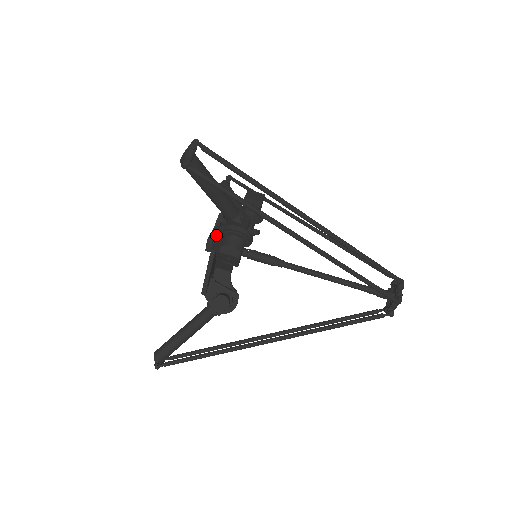
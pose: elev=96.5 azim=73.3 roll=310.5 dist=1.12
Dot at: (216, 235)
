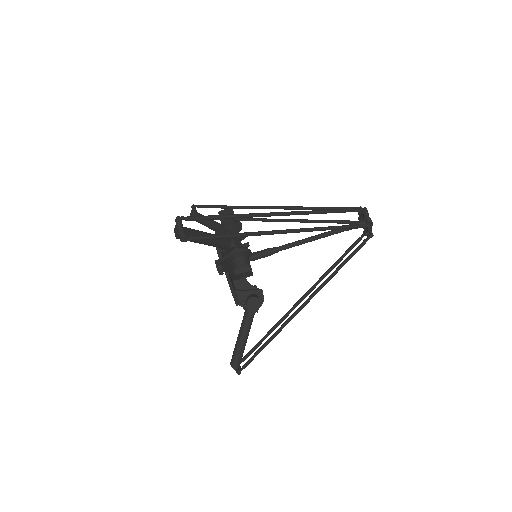
Dot at: (224, 264)
